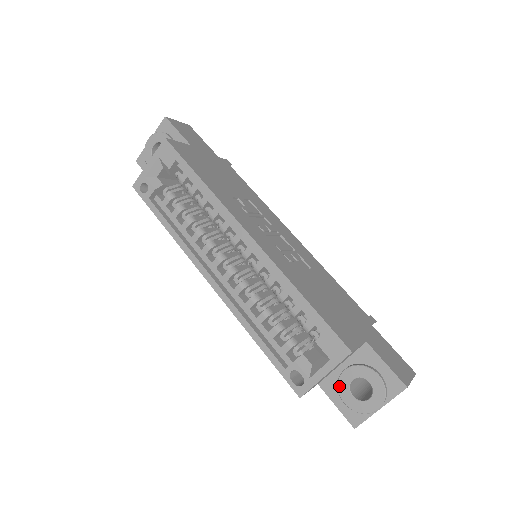
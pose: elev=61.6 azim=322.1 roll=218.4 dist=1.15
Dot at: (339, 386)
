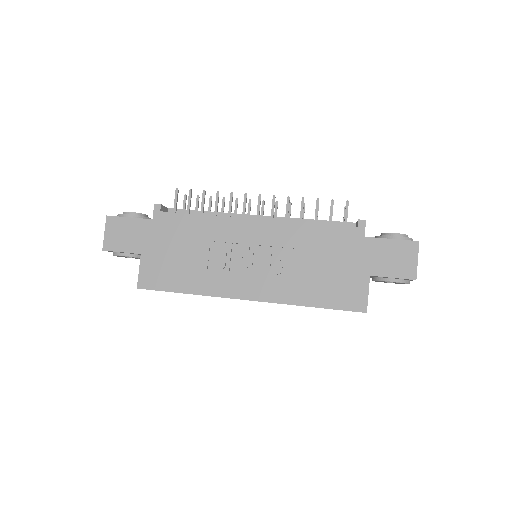
Dot at: occluded
